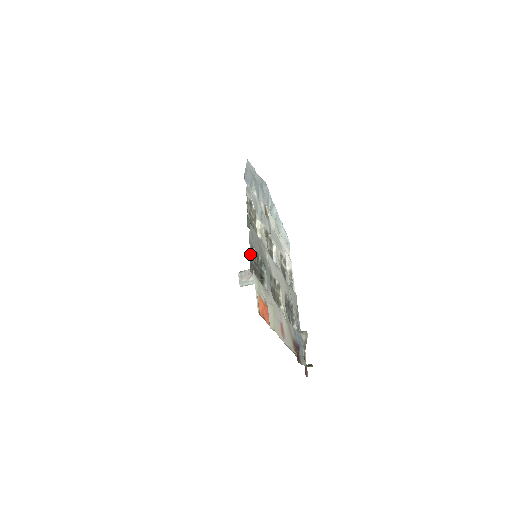
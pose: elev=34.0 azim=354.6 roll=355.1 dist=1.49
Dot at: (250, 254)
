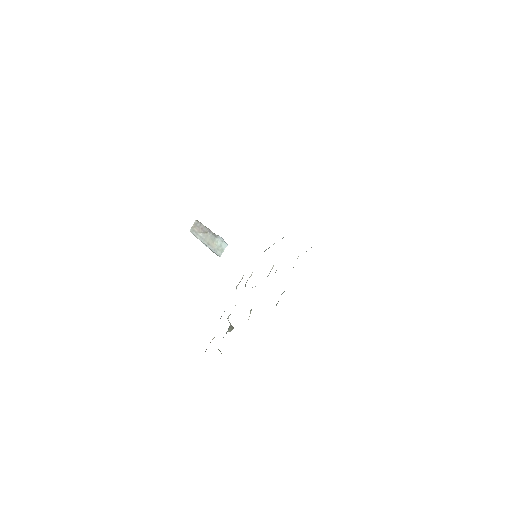
Dot at: occluded
